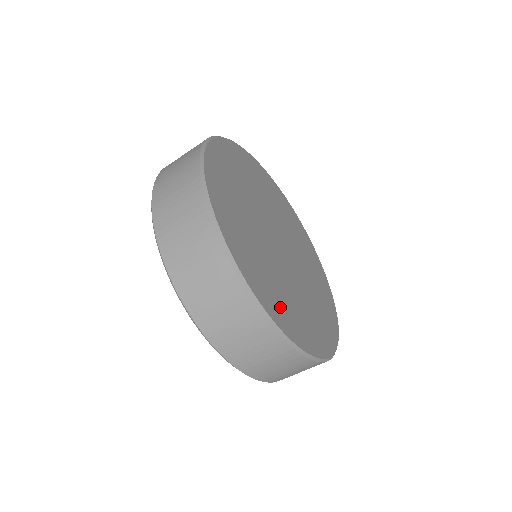
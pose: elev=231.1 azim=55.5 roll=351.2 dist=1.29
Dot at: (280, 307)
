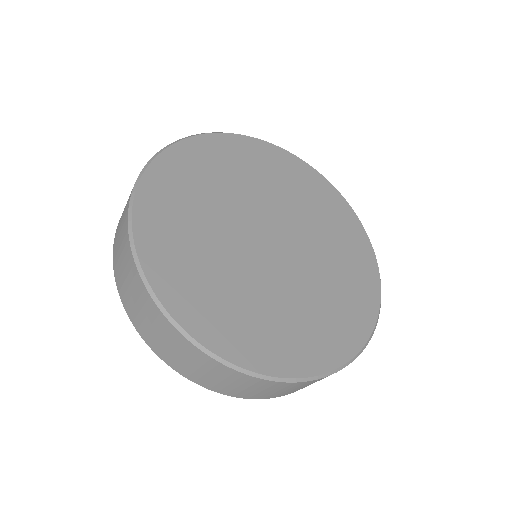
Dot at: (342, 325)
